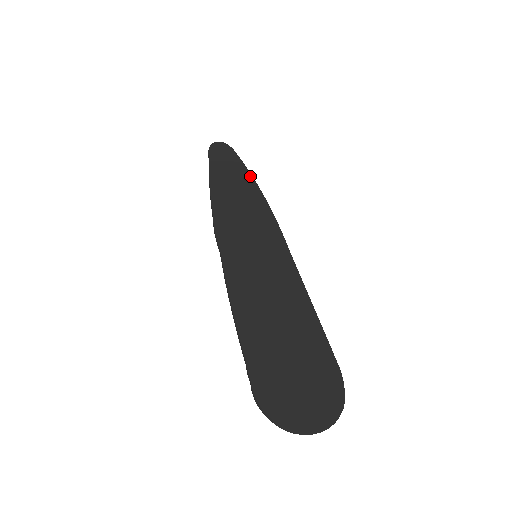
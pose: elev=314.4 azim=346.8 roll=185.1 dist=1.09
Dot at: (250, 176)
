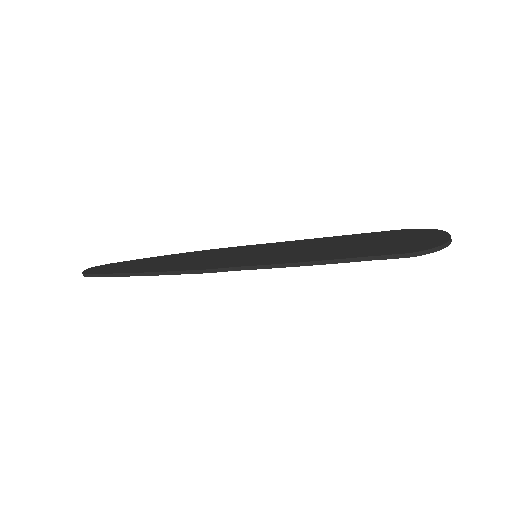
Dot at: (155, 257)
